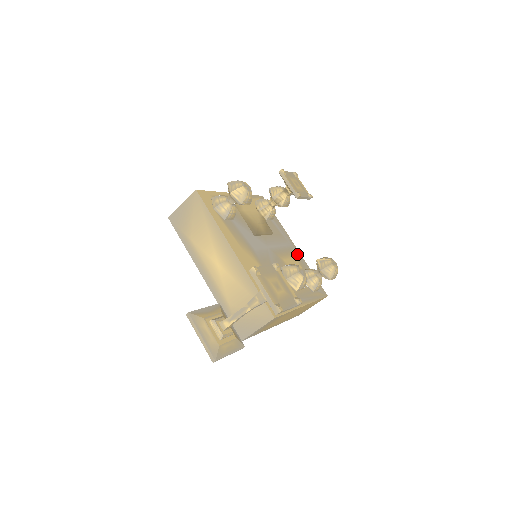
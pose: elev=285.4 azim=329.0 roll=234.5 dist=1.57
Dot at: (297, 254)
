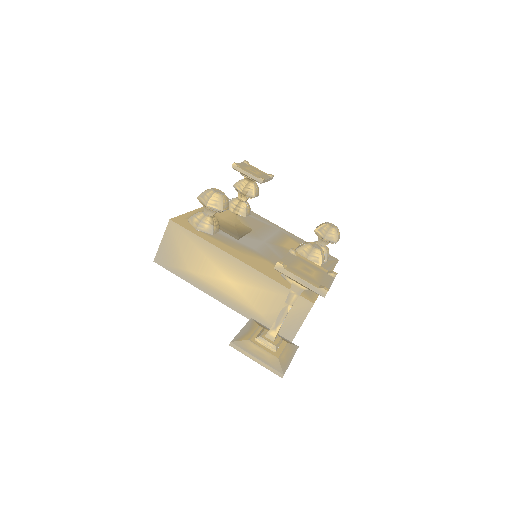
Dot at: (290, 235)
